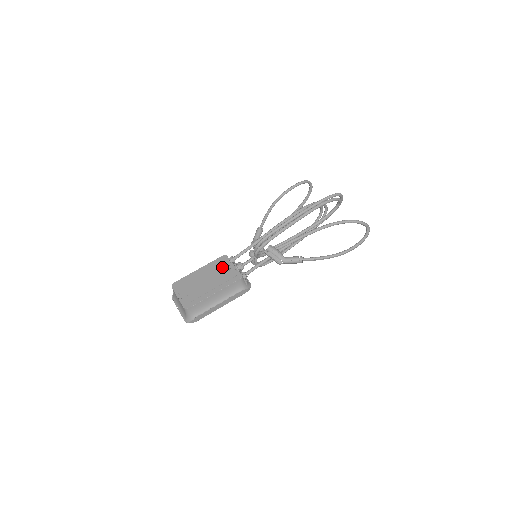
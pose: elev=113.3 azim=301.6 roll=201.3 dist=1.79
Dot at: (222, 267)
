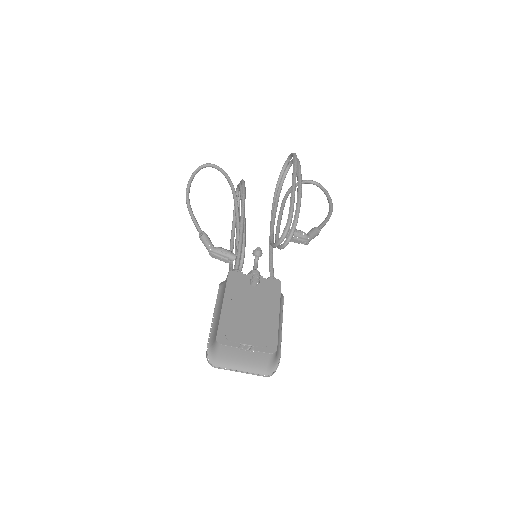
Dot at: (247, 284)
